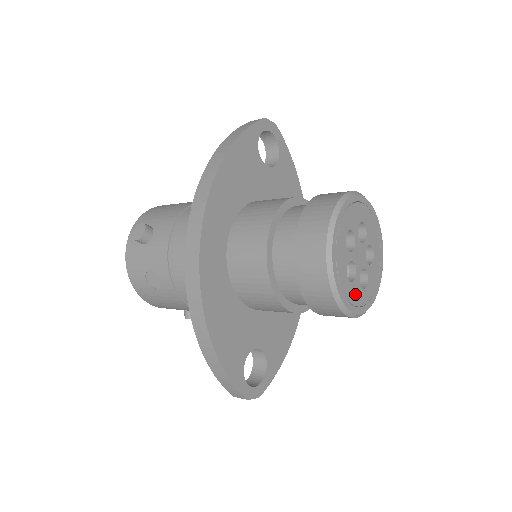
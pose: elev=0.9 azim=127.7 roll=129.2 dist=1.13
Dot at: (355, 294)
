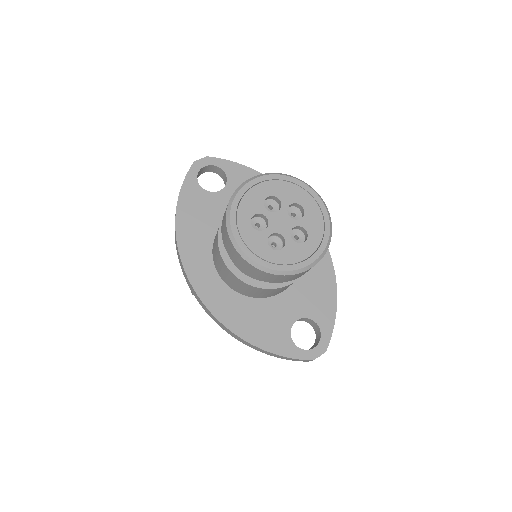
Dot at: (294, 254)
